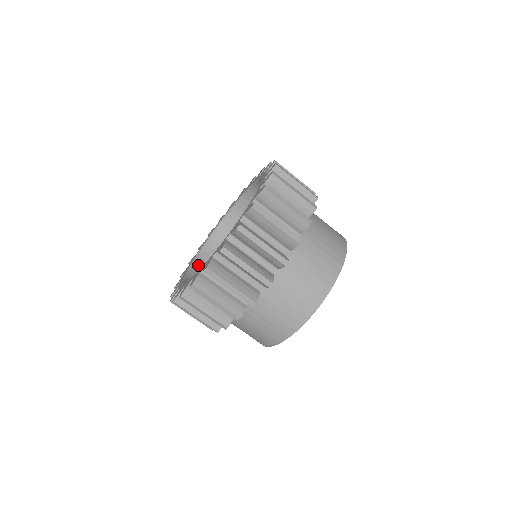
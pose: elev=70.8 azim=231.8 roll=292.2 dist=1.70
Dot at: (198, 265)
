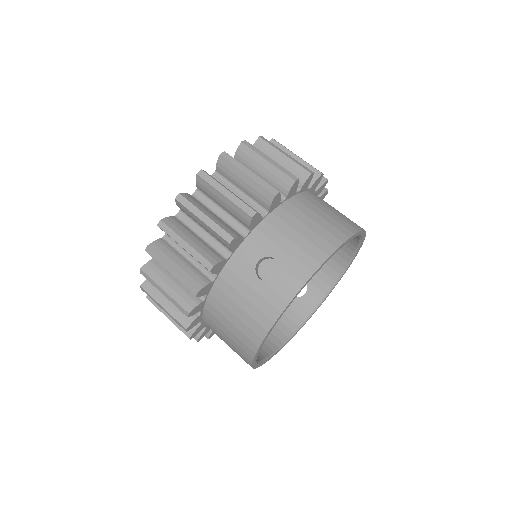
Dot at: occluded
